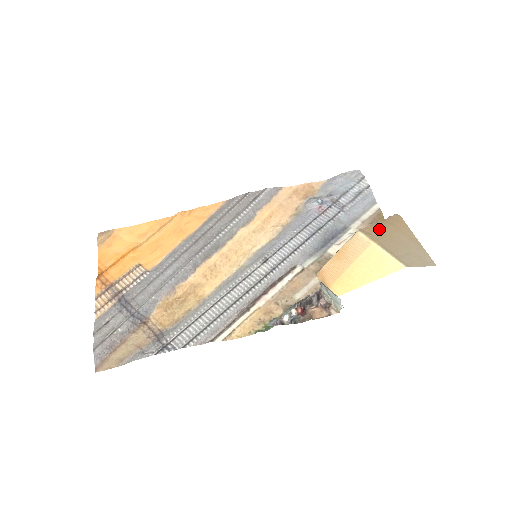
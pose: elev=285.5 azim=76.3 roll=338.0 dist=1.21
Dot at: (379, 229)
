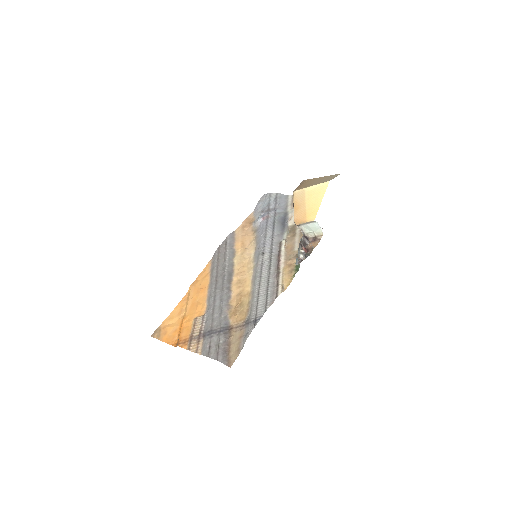
Dot at: (302, 186)
